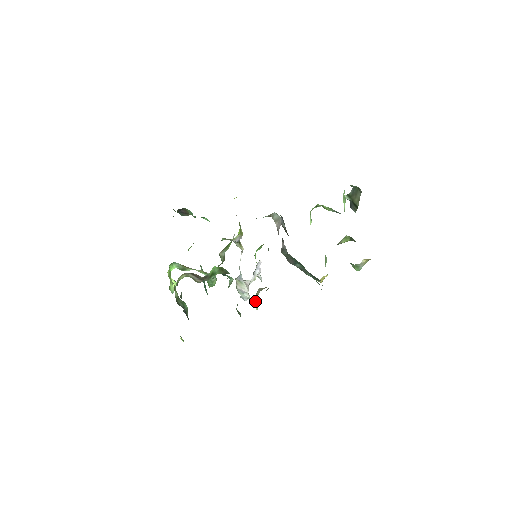
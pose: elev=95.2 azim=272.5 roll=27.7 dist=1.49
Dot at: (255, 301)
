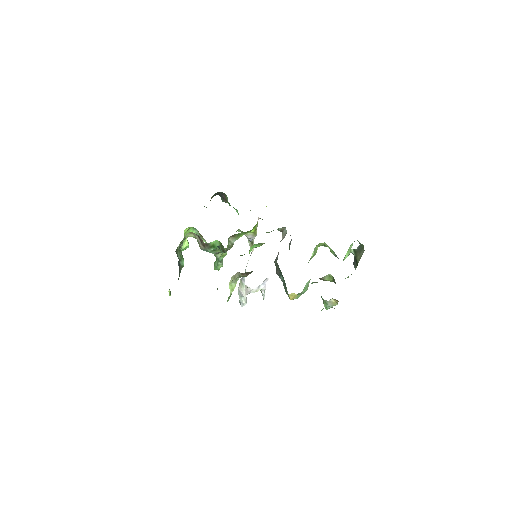
Dot at: (232, 284)
